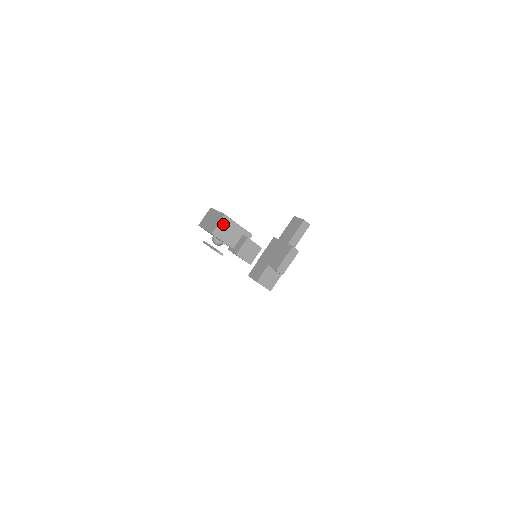
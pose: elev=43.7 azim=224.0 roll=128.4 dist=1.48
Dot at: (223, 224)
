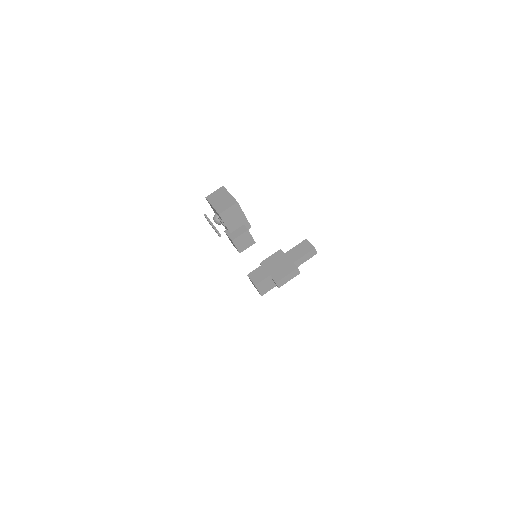
Dot at: (232, 210)
